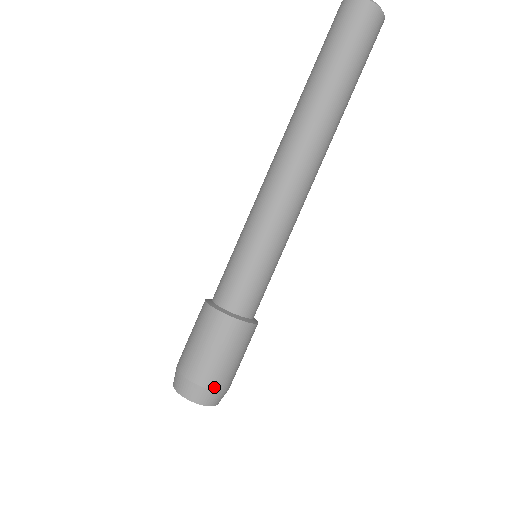
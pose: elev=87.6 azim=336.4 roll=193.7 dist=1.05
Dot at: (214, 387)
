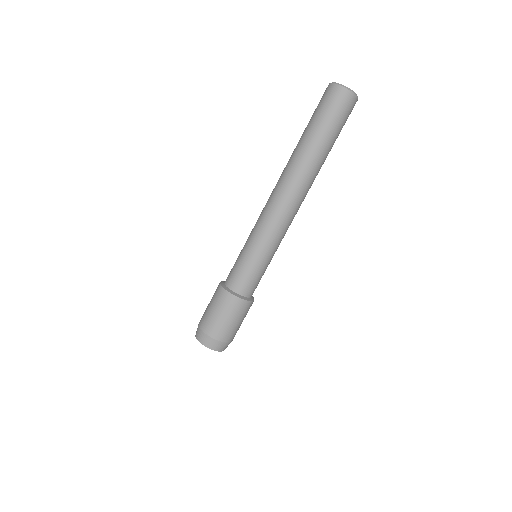
Dot at: (224, 340)
